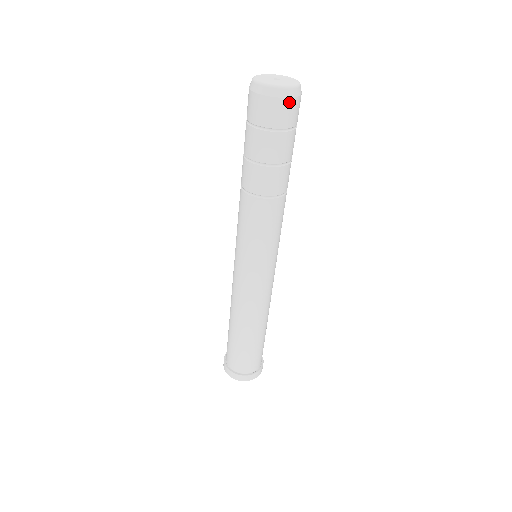
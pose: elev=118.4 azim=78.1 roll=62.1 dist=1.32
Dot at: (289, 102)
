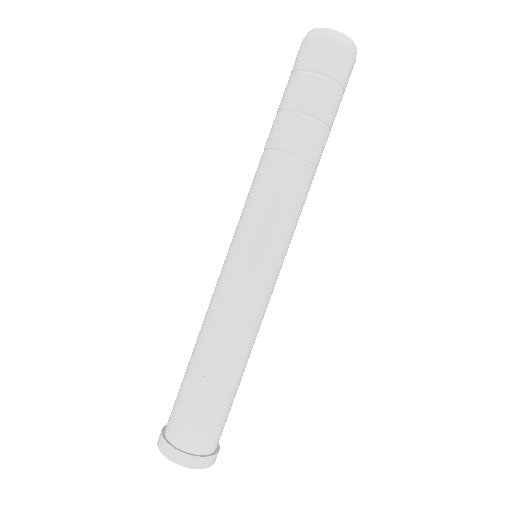
Dot at: (343, 50)
